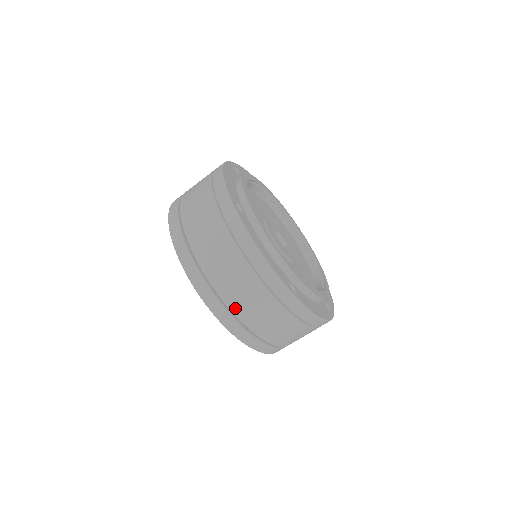
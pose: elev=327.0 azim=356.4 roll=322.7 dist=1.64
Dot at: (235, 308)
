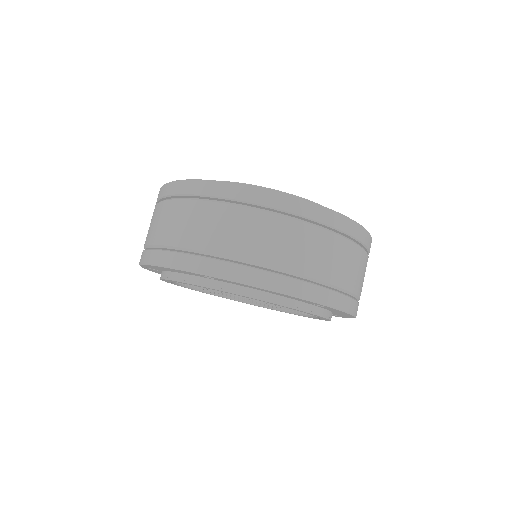
Dot at: (317, 274)
